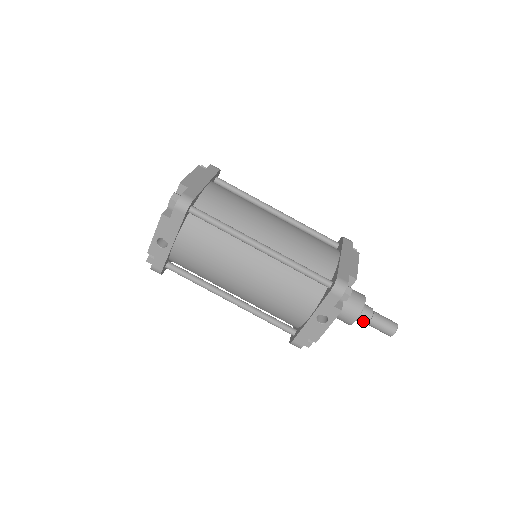
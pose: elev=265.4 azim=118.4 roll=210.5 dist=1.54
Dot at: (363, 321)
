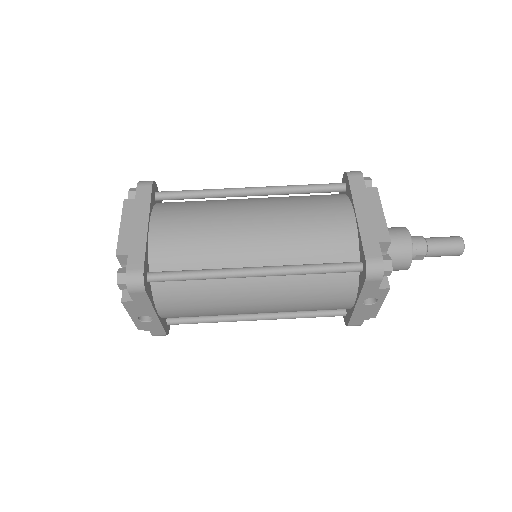
Dot at: (418, 259)
